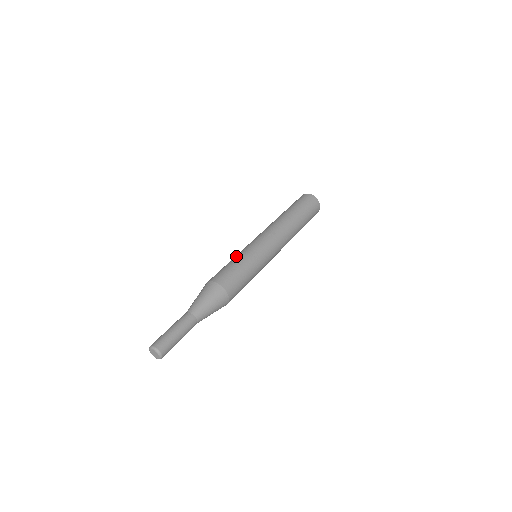
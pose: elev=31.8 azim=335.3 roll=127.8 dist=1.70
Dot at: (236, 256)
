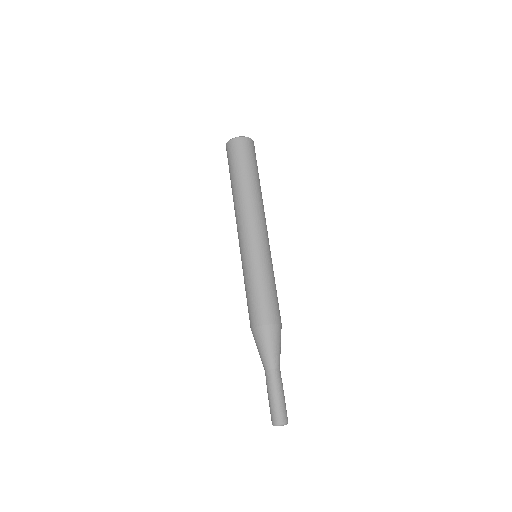
Dot at: (260, 276)
